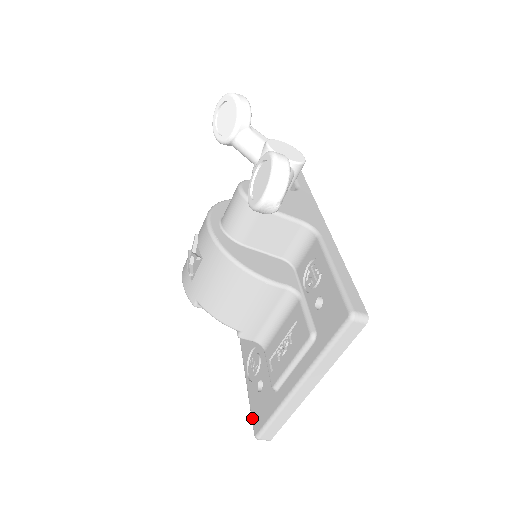
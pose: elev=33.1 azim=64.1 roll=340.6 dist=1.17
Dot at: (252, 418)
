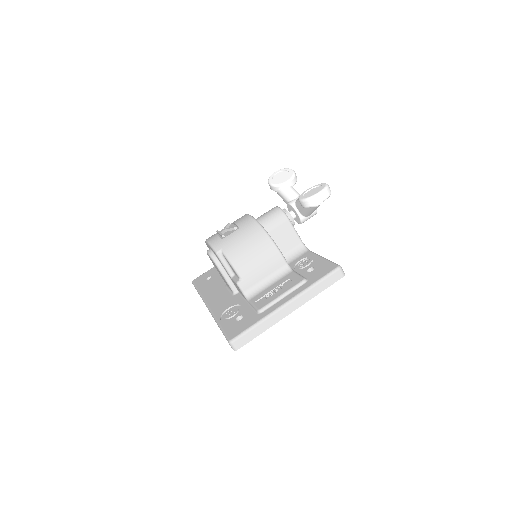
Dot at: (227, 334)
